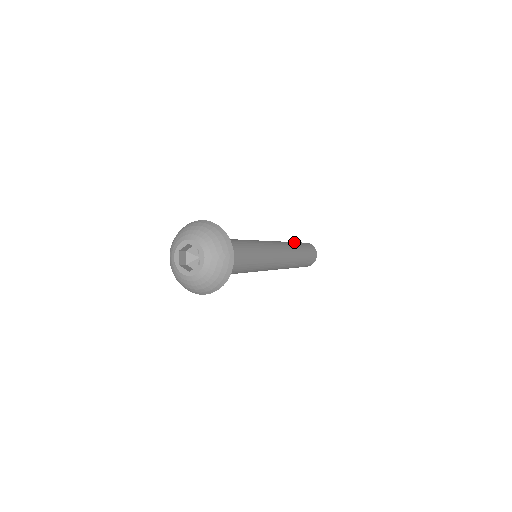
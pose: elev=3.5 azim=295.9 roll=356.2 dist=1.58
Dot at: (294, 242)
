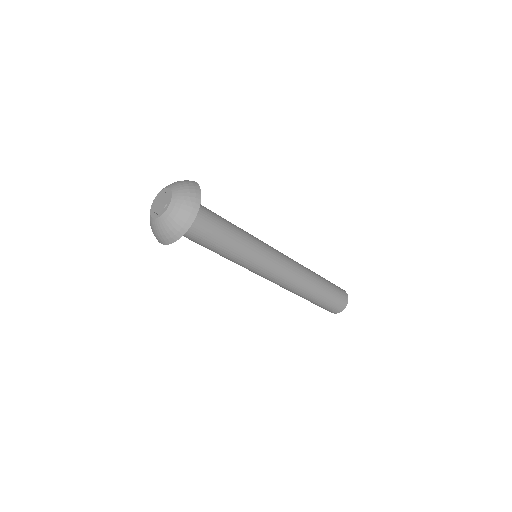
Dot at: occluded
